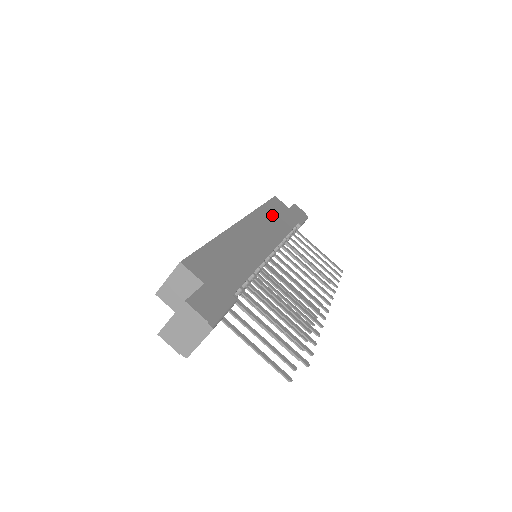
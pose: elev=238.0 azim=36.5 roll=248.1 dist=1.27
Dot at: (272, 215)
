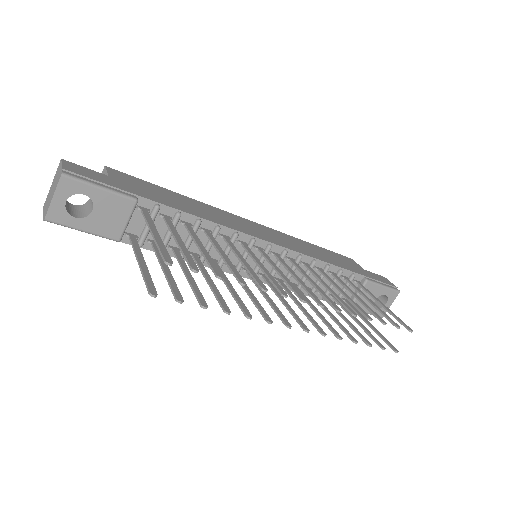
Dot at: (318, 250)
